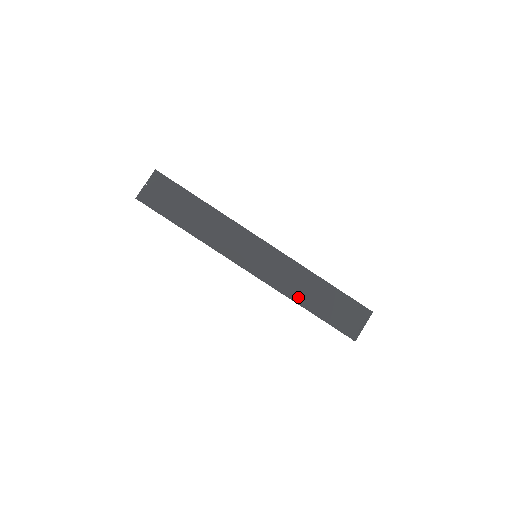
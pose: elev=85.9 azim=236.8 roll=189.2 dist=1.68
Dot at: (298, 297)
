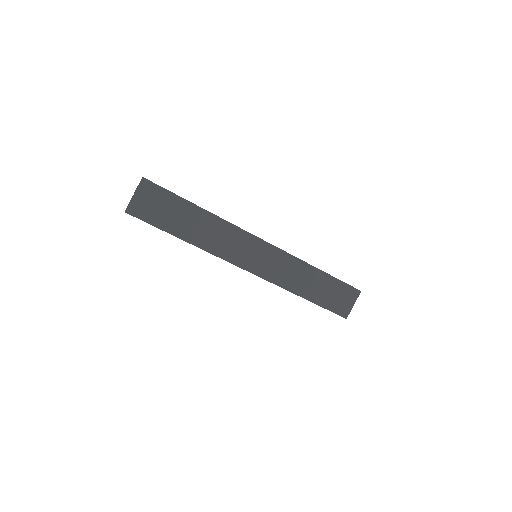
Dot at: (297, 289)
